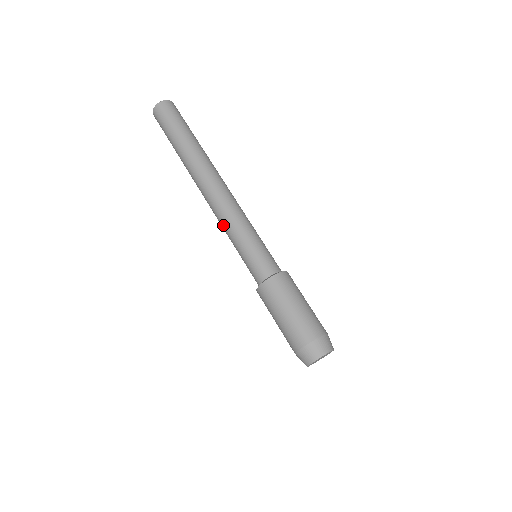
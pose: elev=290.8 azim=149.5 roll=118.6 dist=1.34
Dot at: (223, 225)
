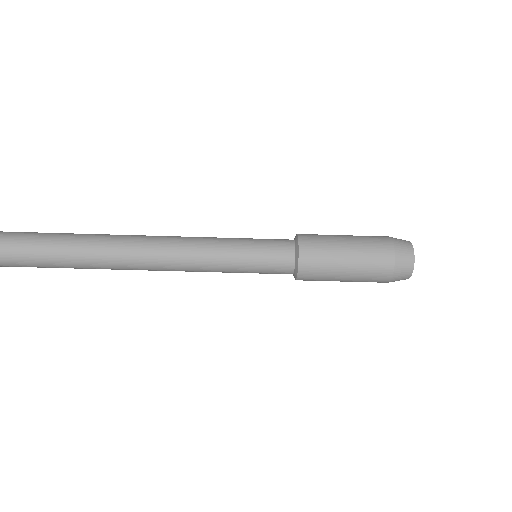
Dot at: (197, 269)
